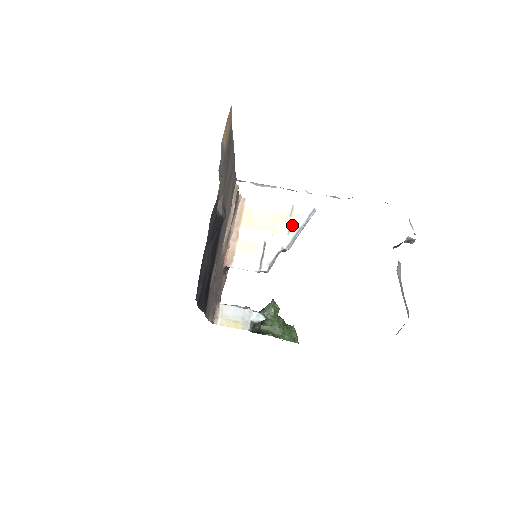
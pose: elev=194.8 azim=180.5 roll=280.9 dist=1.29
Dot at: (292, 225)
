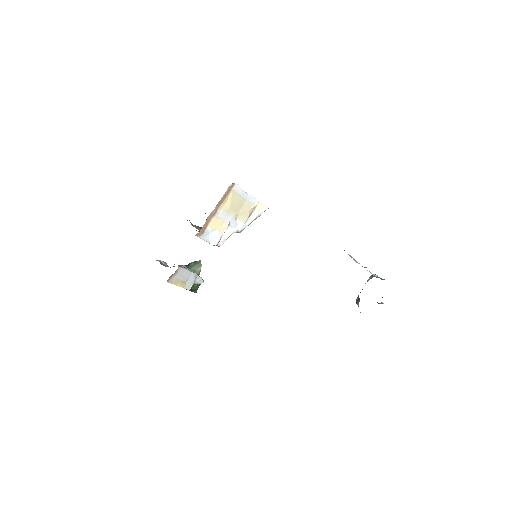
Dot at: (251, 215)
